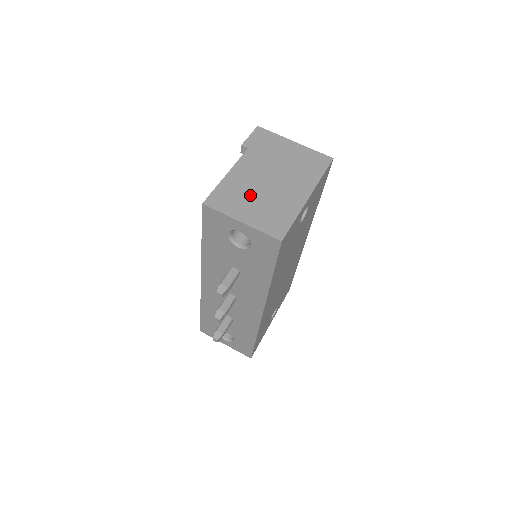
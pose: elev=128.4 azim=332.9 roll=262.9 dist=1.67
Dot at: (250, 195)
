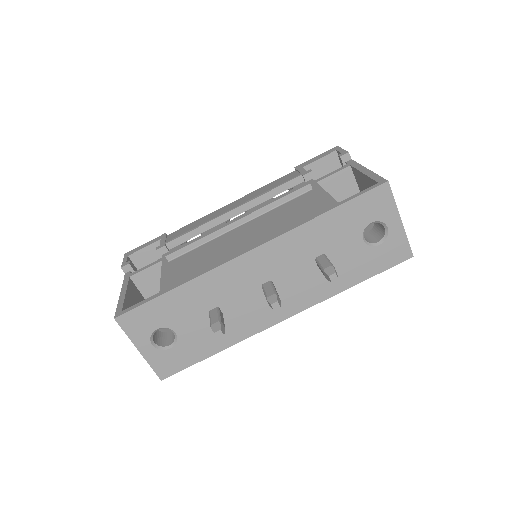
Dot at: occluded
